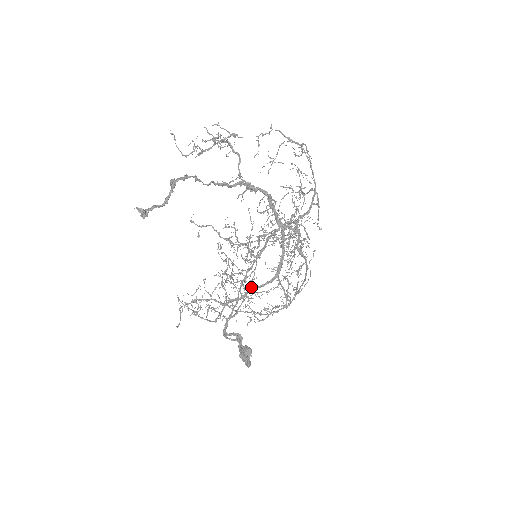
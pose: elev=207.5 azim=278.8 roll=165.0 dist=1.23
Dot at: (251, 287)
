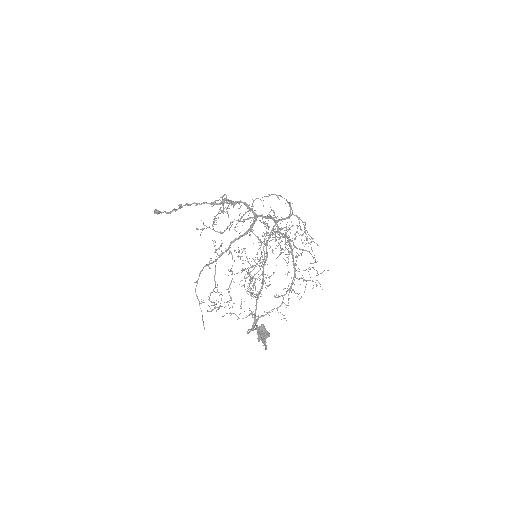
Dot at: (232, 241)
